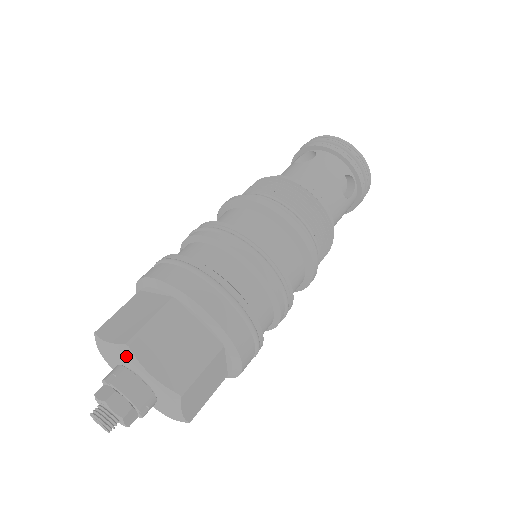
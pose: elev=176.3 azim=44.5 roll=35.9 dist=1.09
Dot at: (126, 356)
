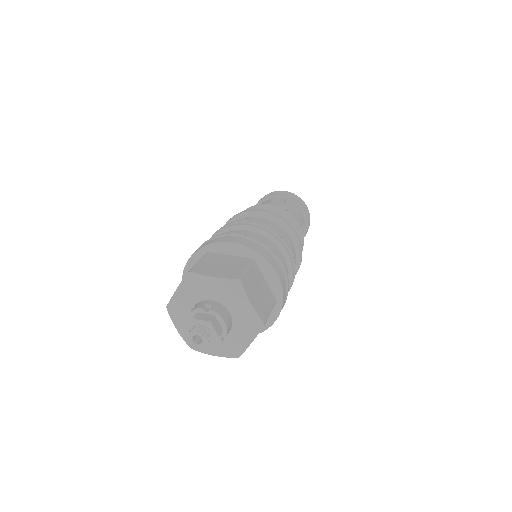
Dot at: (232, 289)
